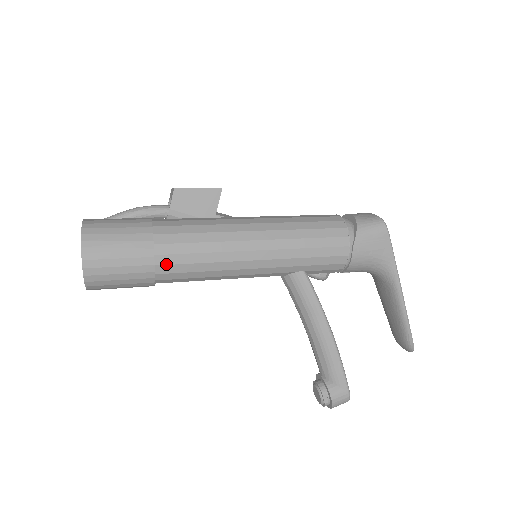
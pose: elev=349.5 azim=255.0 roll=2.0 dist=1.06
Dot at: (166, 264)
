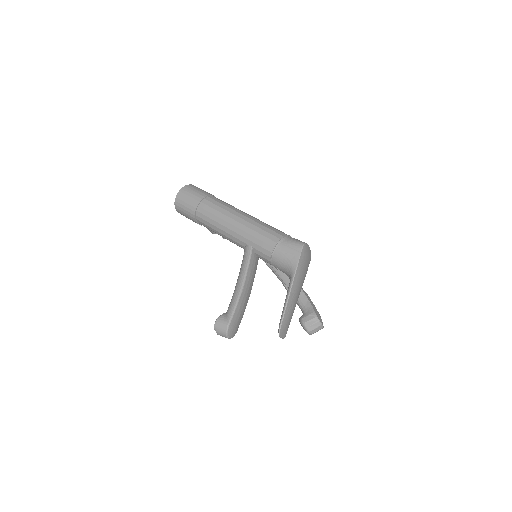
Dot at: (202, 208)
